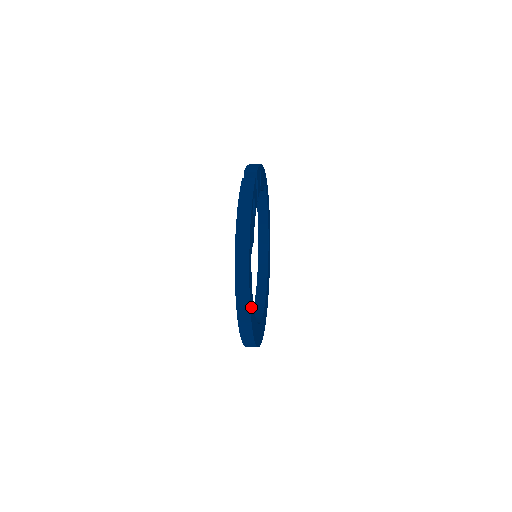
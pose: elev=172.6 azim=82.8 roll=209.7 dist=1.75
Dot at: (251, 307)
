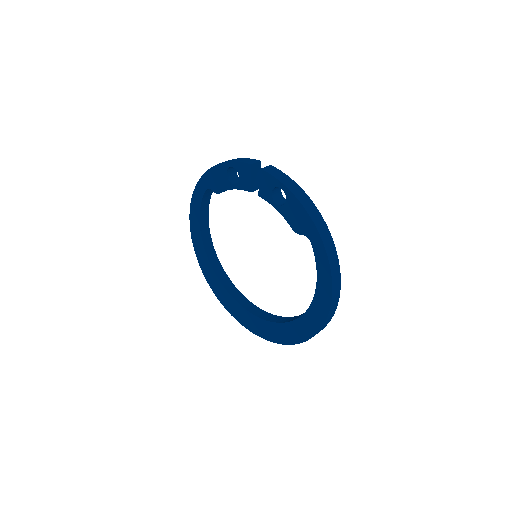
Dot at: occluded
